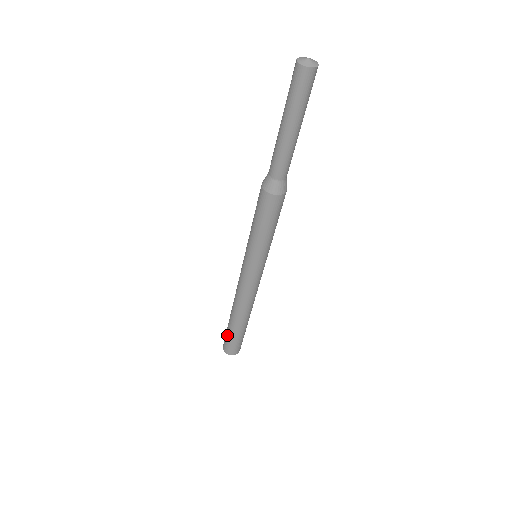
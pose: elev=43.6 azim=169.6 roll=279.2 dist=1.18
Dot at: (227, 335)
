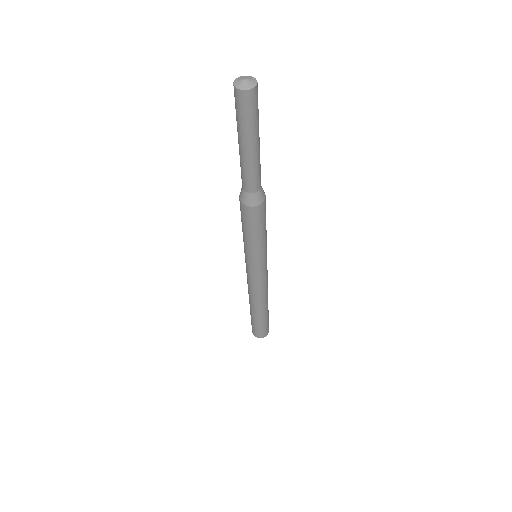
Dot at: (257, 326)
